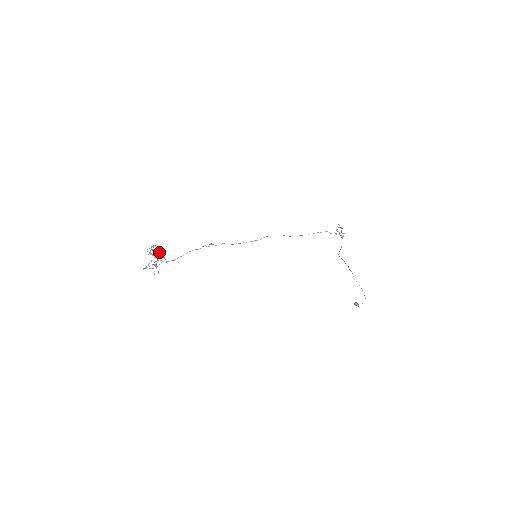
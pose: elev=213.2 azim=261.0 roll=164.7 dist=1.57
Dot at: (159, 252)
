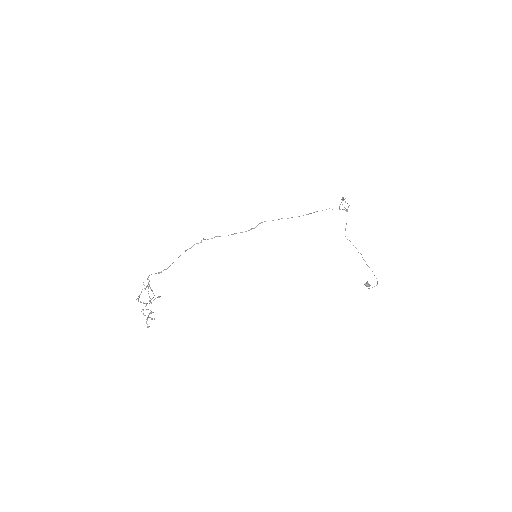
Dot at: occluded
